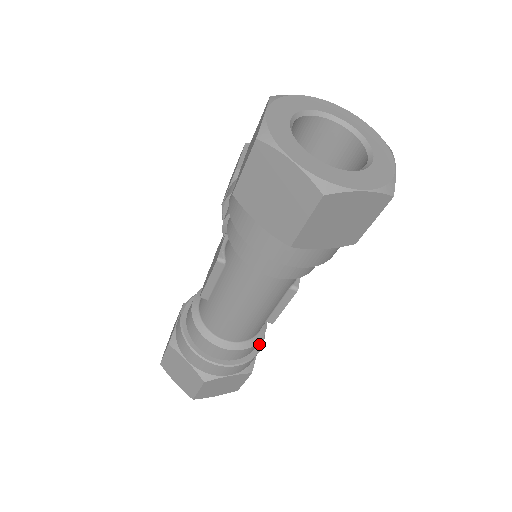
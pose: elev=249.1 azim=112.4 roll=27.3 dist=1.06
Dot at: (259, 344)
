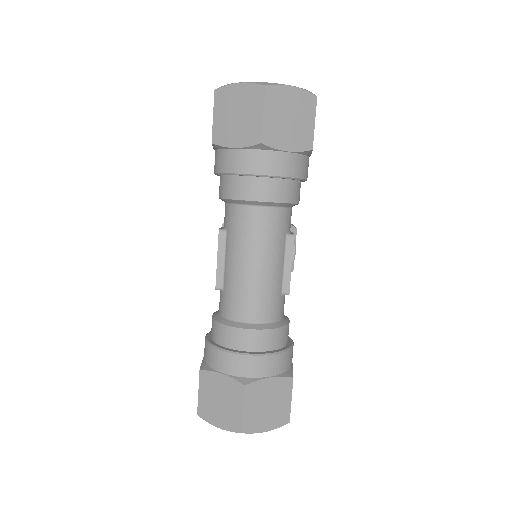
Dot at: (289, 344)
